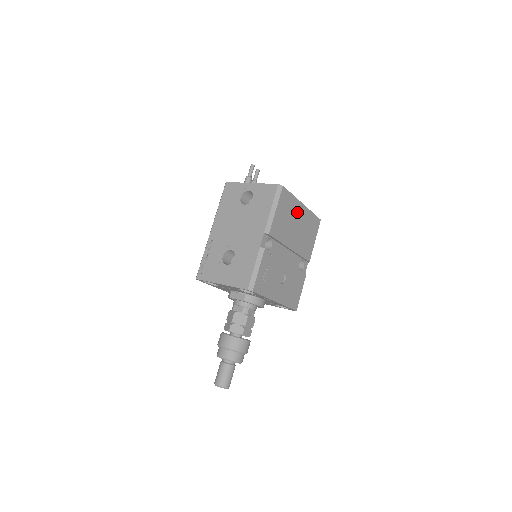
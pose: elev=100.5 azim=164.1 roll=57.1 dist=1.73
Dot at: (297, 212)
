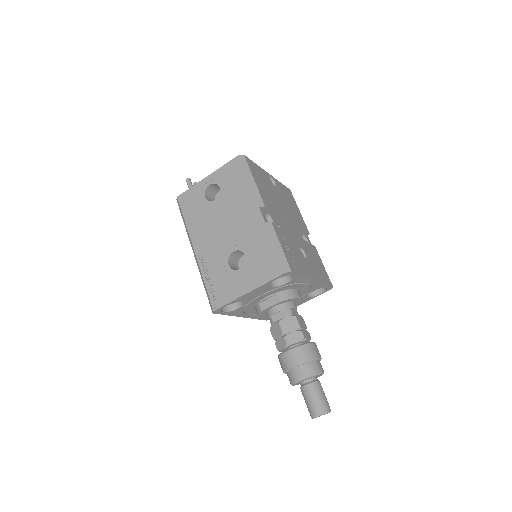
Dot at: (270, 182)
